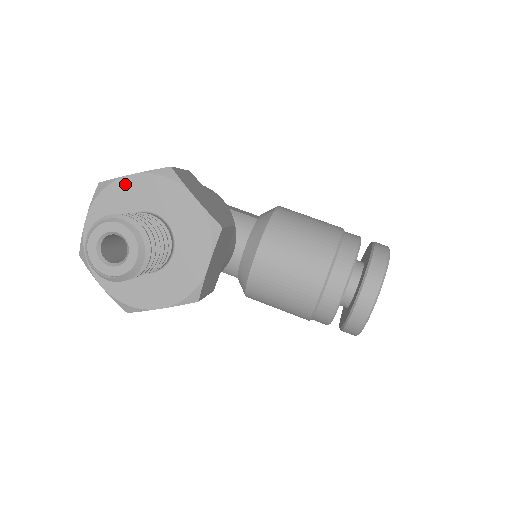
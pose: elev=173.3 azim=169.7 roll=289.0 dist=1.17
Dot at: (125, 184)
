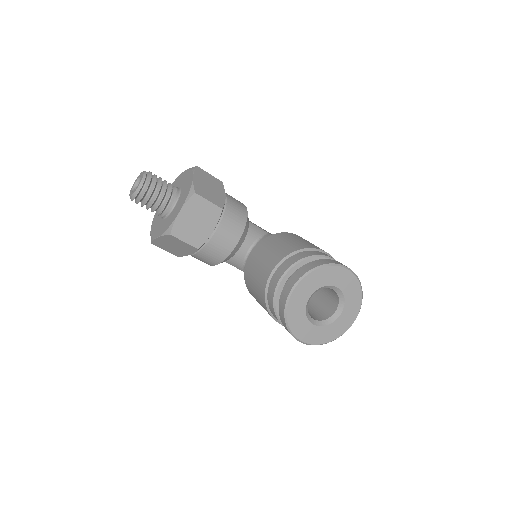
Dot at: (180, 176)
